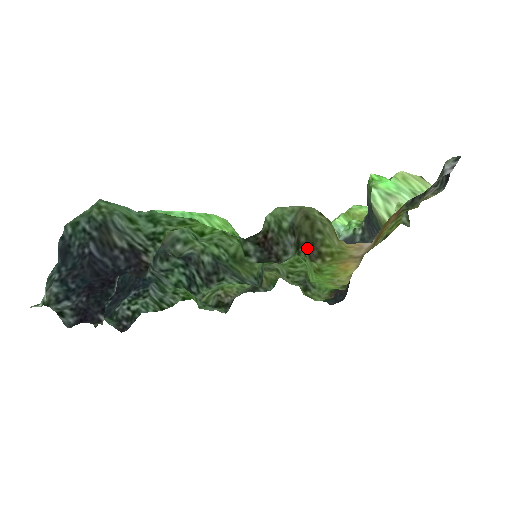
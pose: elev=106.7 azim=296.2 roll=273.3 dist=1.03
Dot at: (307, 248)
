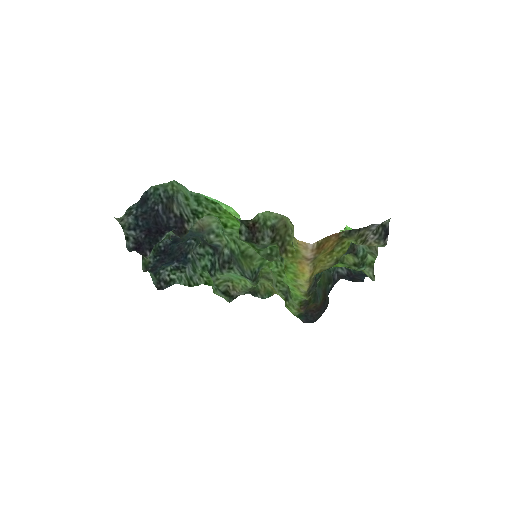
Dot at: (279, 244)
